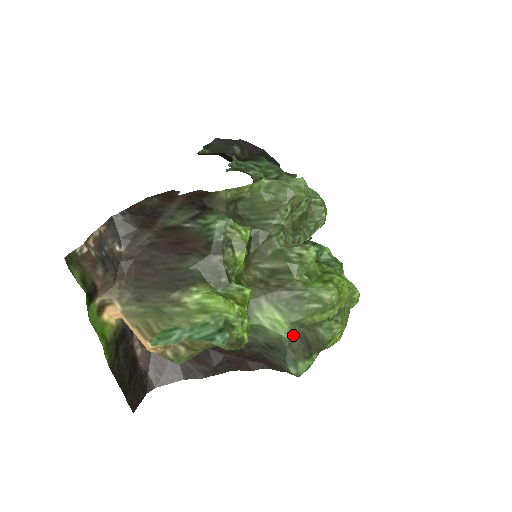
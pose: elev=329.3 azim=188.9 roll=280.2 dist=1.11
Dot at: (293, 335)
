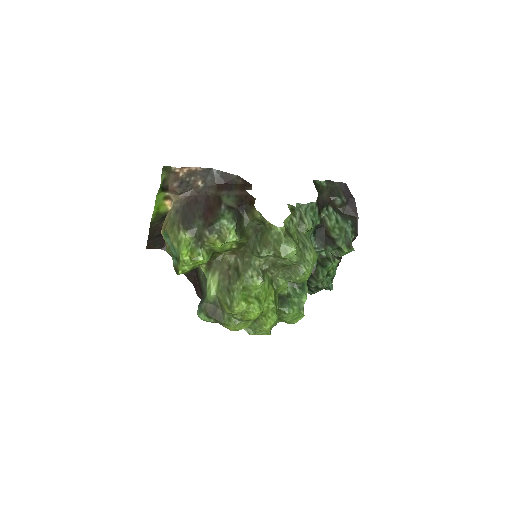
Dot at: (212, 301)
